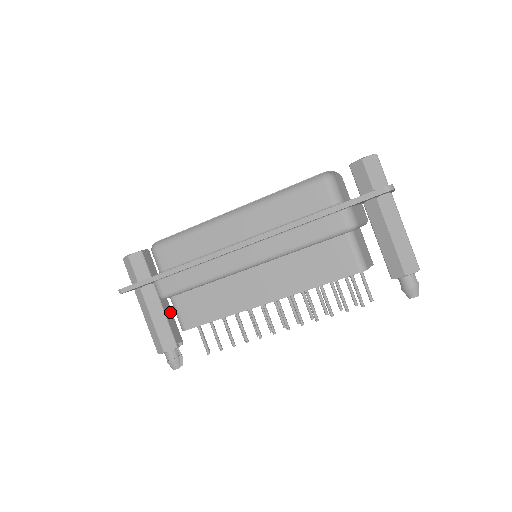
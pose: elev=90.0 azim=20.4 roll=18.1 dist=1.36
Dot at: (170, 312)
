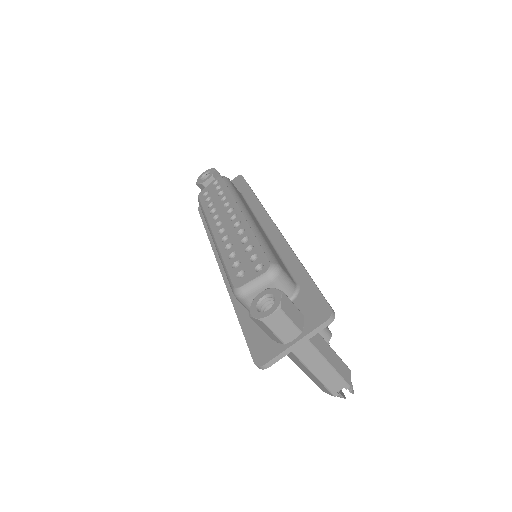
Dot at: occluded
